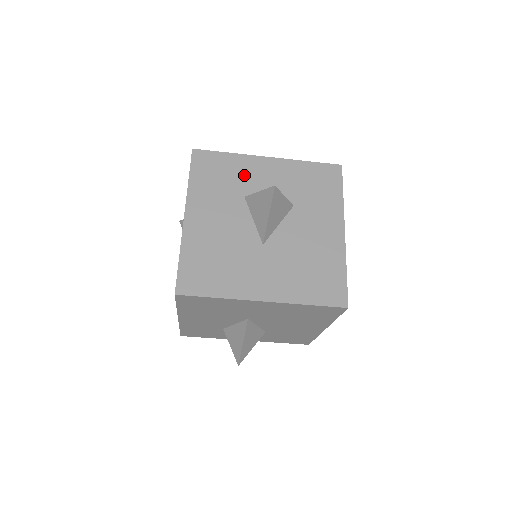
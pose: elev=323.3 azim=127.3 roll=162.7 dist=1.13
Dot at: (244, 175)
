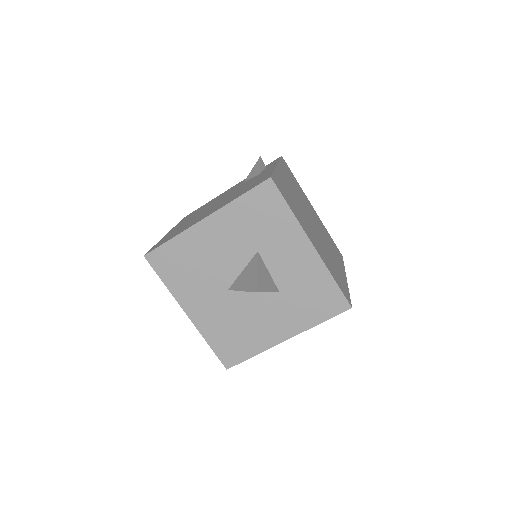
Dot at: (278, 238)
